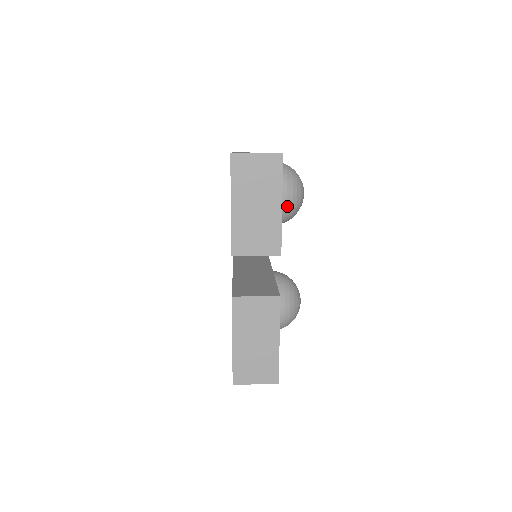
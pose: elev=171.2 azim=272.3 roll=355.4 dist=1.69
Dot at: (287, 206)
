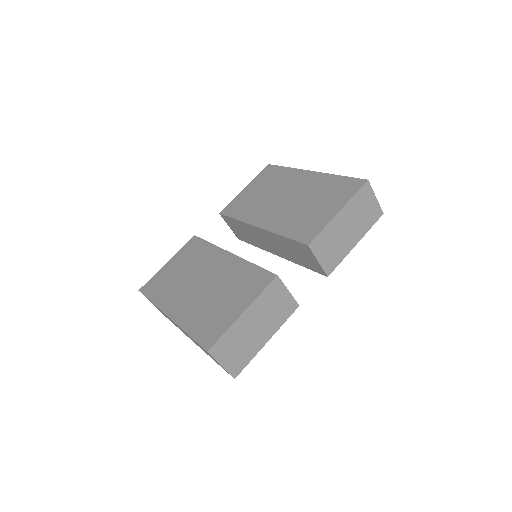
Dot at: occluded
